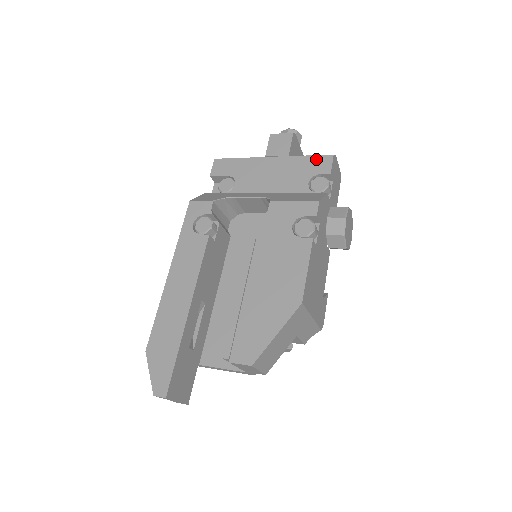
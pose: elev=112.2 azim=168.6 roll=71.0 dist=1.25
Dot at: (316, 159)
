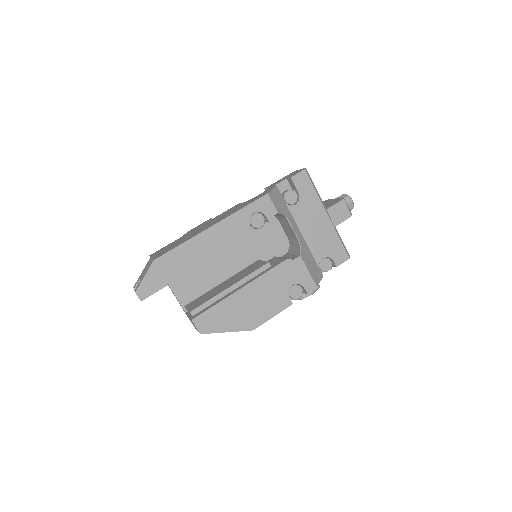
Dot at: (341, 249)
